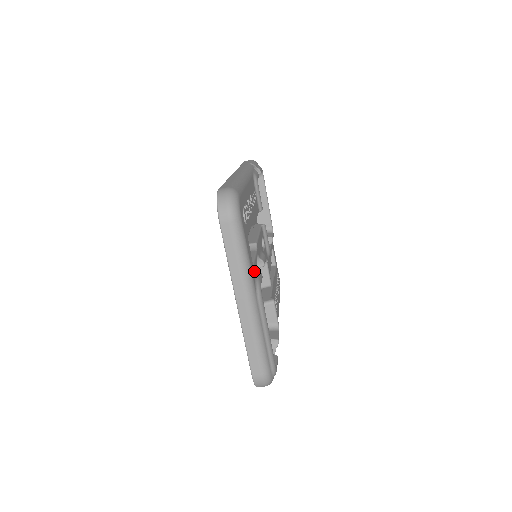
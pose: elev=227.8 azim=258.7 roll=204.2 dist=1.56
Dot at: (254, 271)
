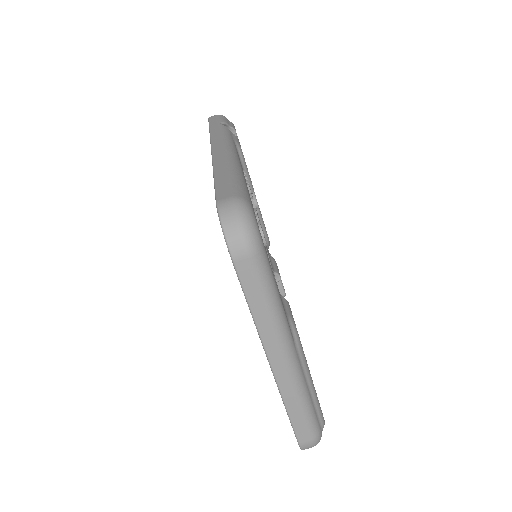
Dot at: occluded
